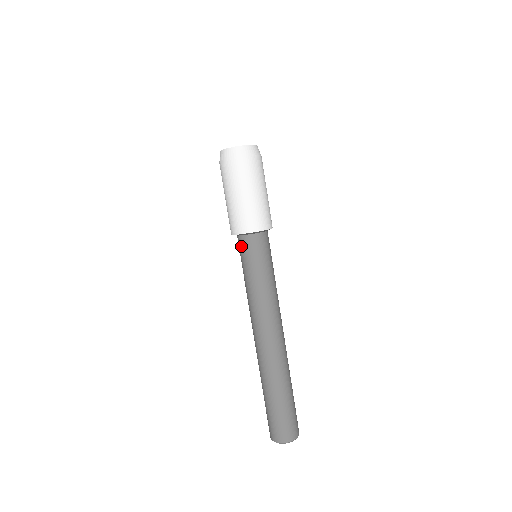
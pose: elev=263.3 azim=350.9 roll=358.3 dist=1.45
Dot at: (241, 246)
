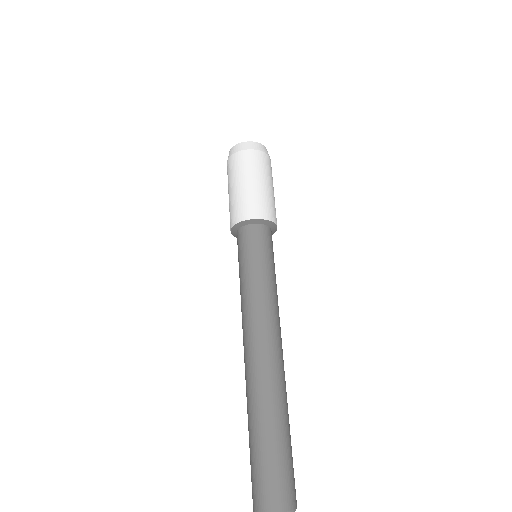
Dot at: (241, 238)
